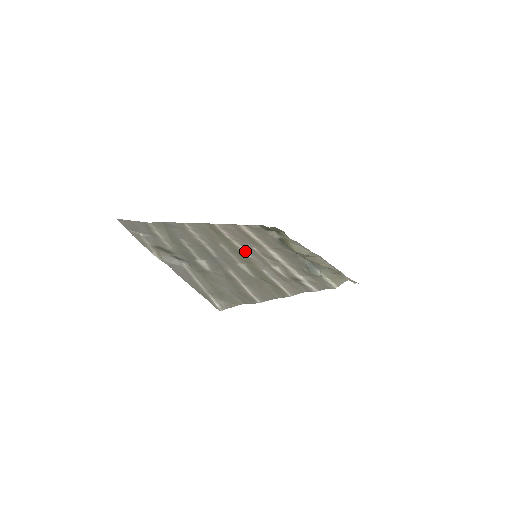
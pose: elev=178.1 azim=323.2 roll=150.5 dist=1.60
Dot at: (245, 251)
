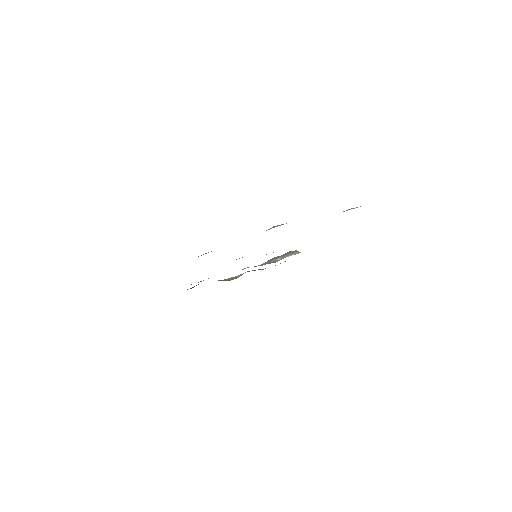
Dot at: occluded
